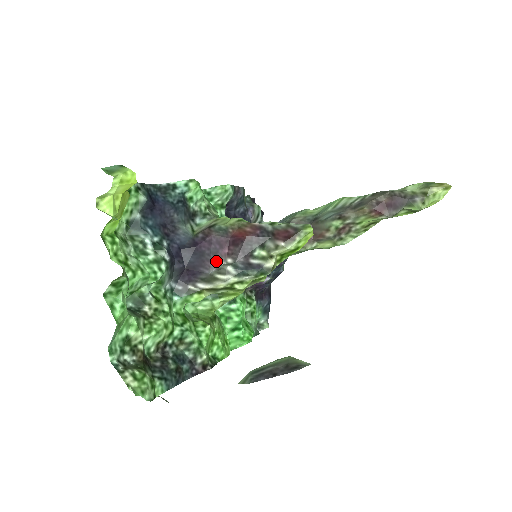
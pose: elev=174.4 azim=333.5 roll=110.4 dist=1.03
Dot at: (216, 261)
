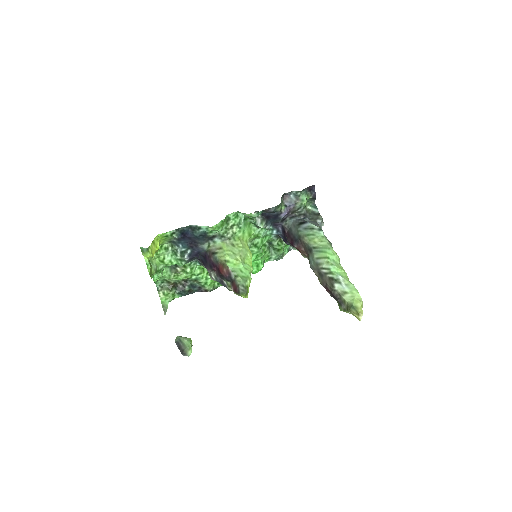
Dot at: (211, 269)
